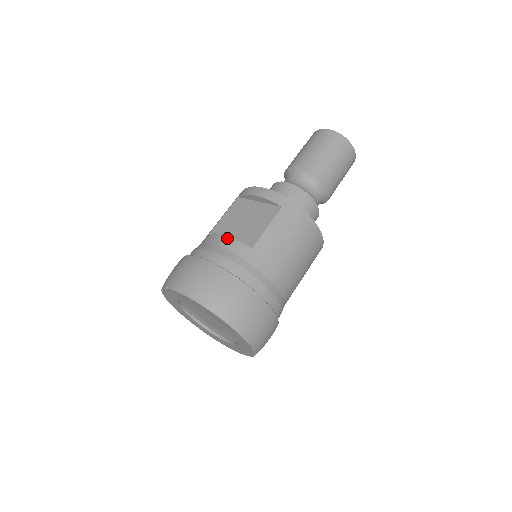
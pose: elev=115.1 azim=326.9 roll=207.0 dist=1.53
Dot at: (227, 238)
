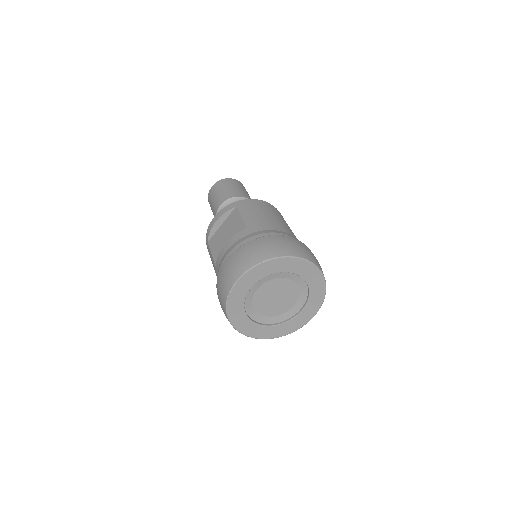
Dot at: (228, 242)
